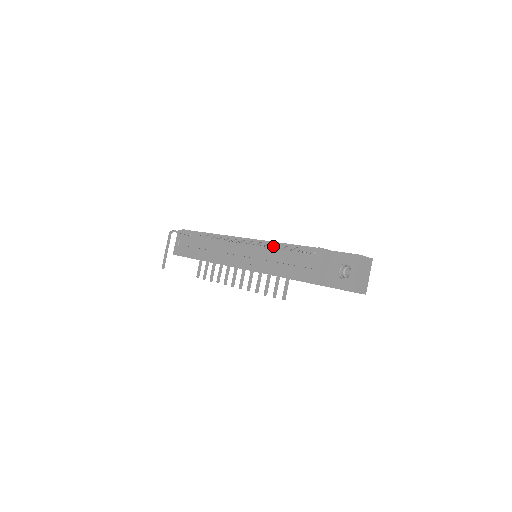
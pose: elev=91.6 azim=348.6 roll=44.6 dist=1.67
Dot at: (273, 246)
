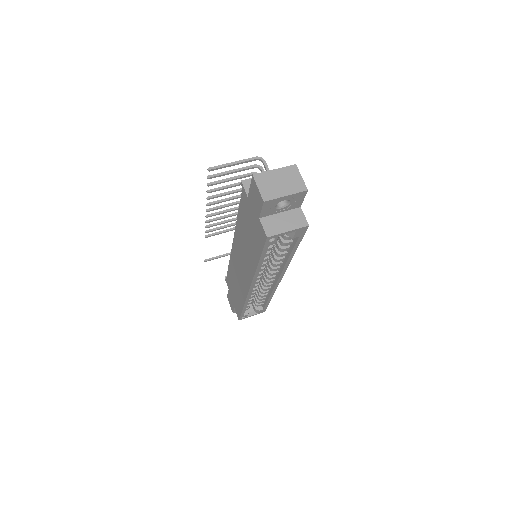
Dot at: occluded
